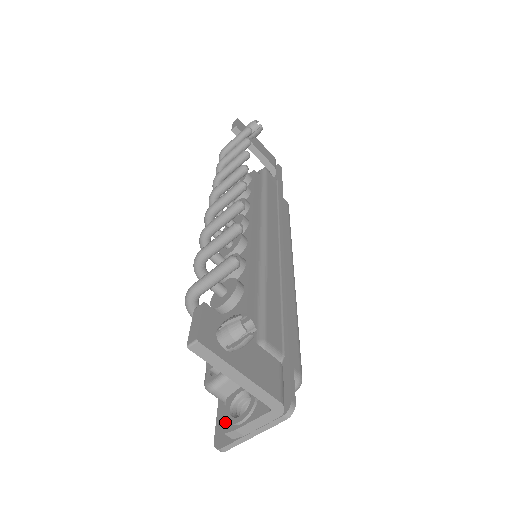
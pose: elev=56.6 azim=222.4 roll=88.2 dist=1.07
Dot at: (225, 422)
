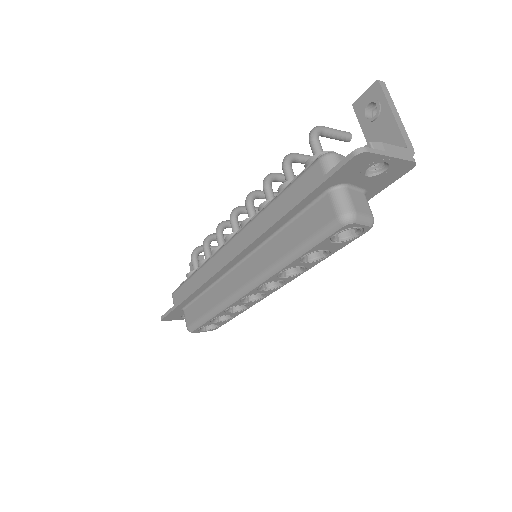
Dot at: occluded
